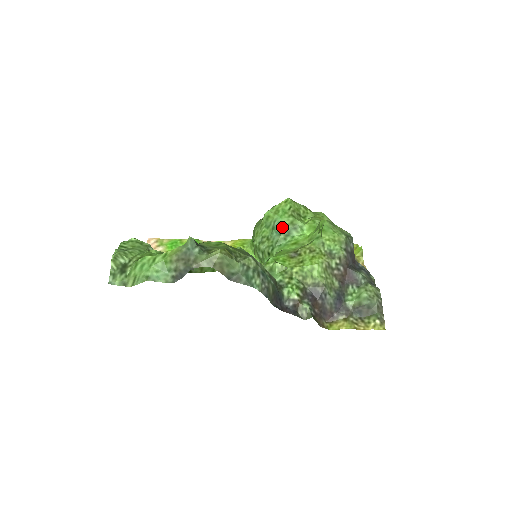
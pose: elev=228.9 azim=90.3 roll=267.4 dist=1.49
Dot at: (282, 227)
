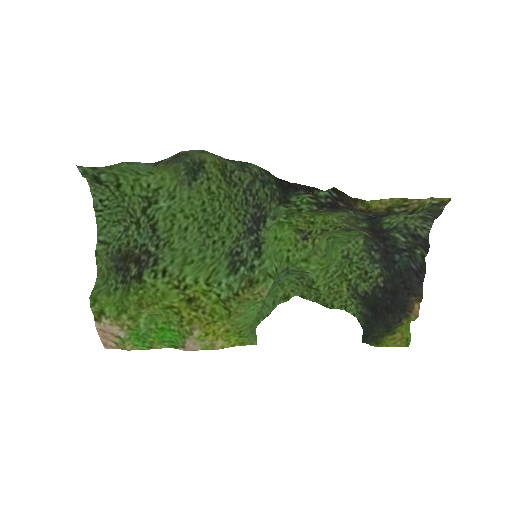
Dot at: (289, 274)
